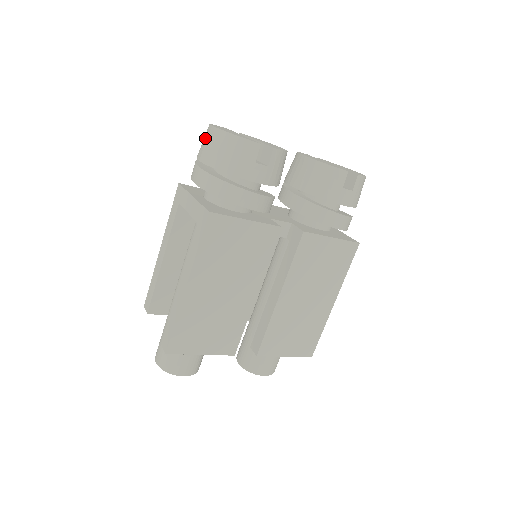
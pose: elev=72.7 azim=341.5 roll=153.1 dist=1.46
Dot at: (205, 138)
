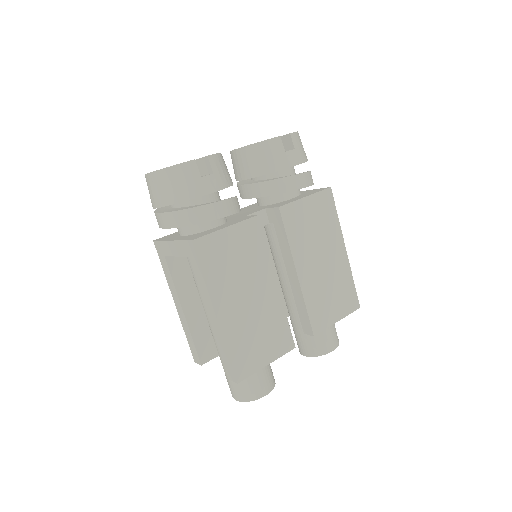
Dot at: (149, 187)
